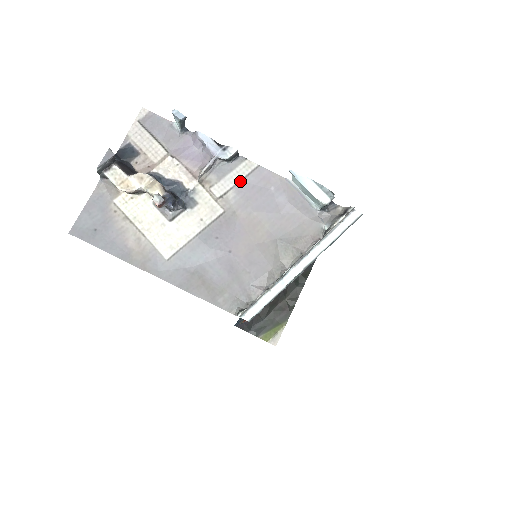
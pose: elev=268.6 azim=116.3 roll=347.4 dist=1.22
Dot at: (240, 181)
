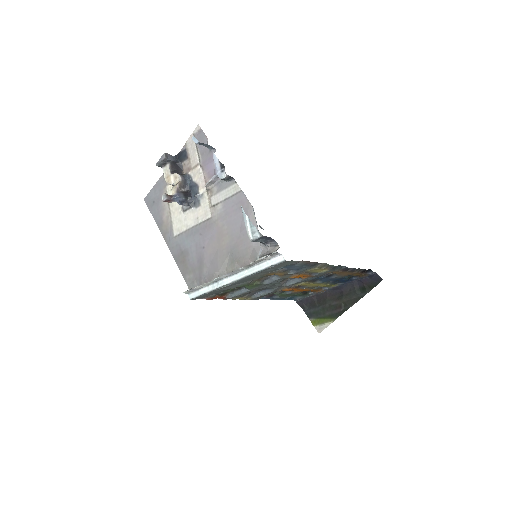
Dot at: (227, 198)
